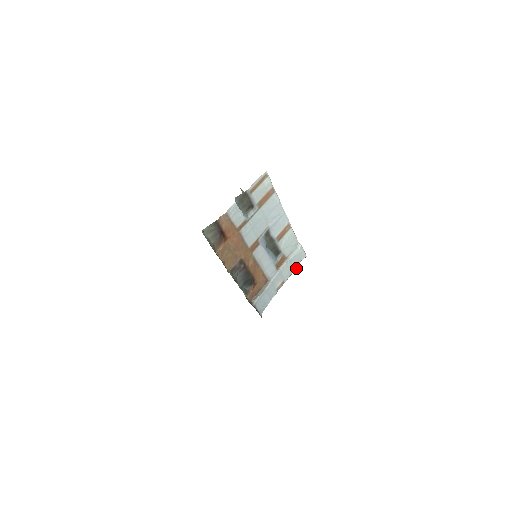
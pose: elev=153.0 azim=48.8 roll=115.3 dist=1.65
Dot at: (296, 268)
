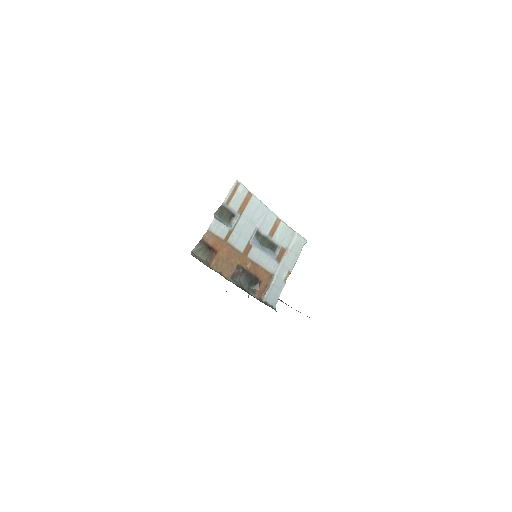
Dot at: (299, 255)
